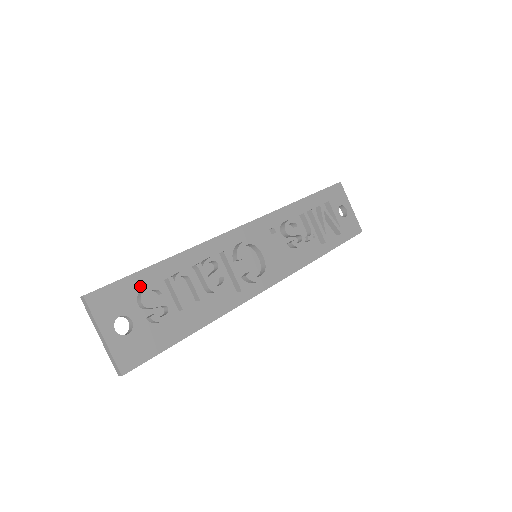
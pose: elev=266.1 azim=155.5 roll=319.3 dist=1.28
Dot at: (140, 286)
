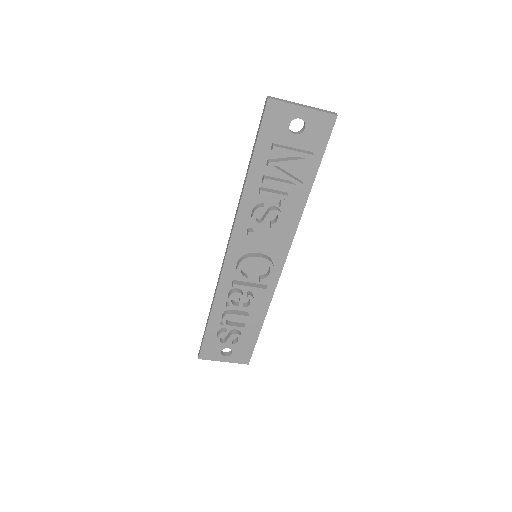
Dot at: (214, 335)
